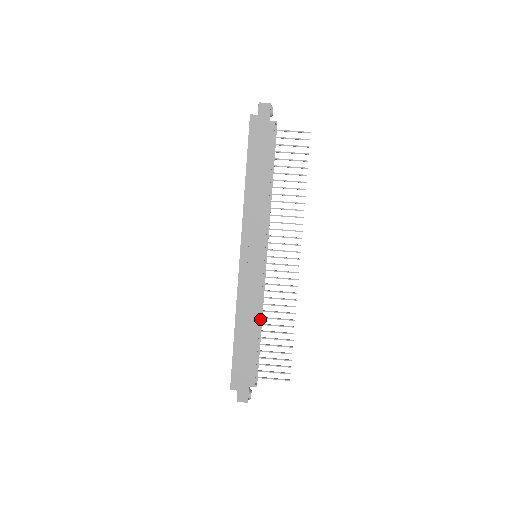
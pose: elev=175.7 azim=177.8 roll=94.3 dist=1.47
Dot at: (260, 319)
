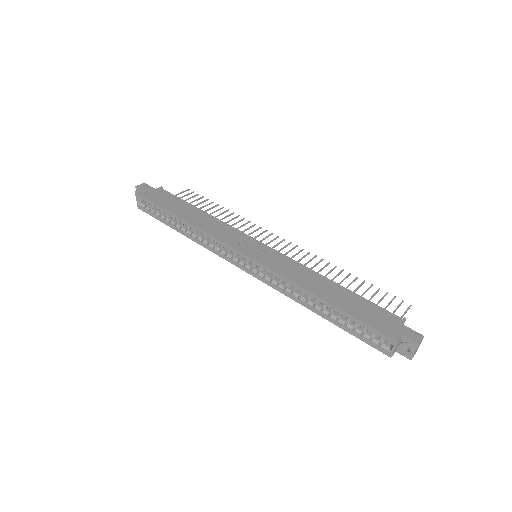
Dot at: occluded
